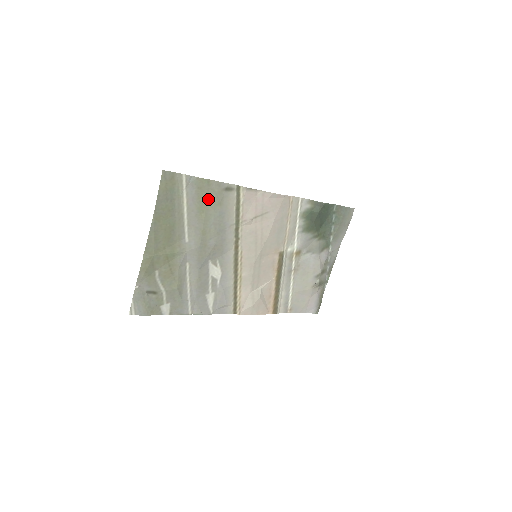
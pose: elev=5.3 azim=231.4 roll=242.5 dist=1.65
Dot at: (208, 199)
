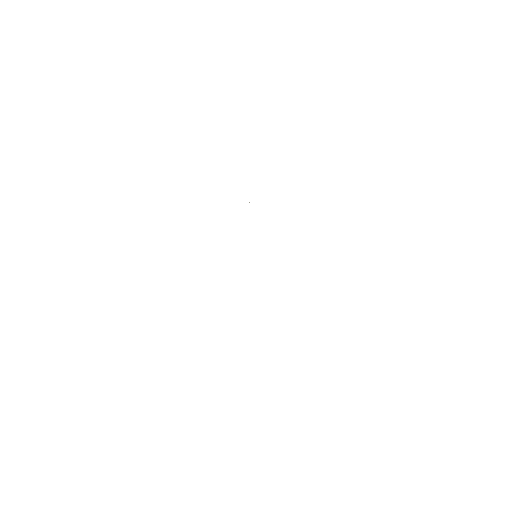
Dot at: occluded
